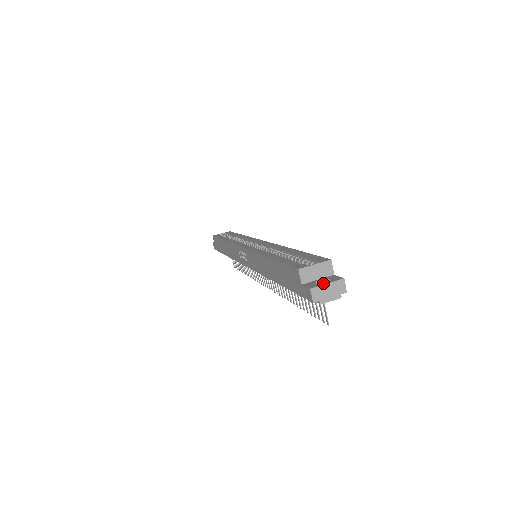
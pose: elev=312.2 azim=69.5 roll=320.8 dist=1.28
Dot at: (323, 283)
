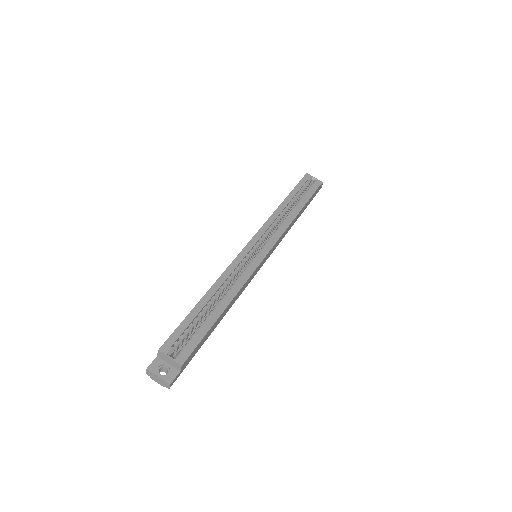
Dot at: (158, 373)
